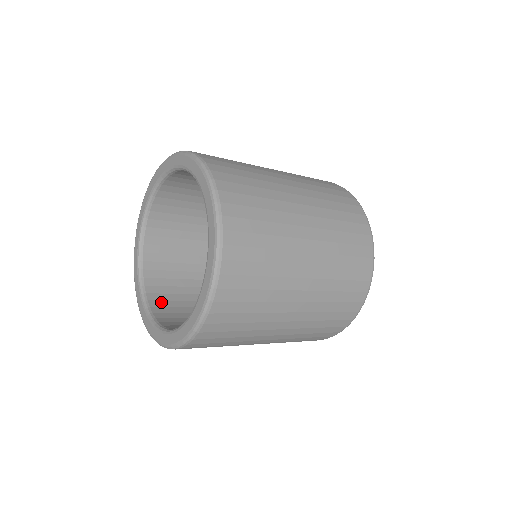
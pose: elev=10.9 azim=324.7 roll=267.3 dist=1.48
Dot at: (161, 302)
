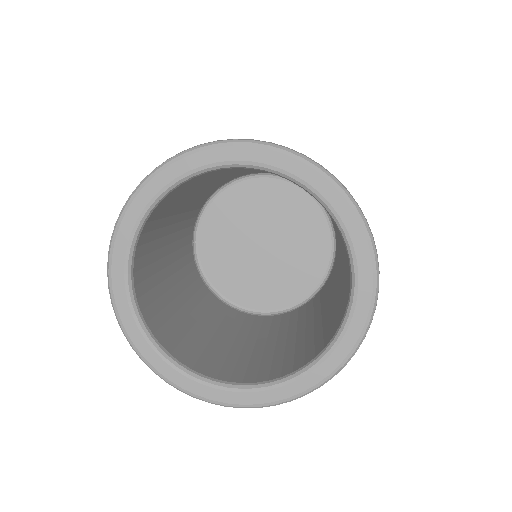
Dot at: (162, 331)
